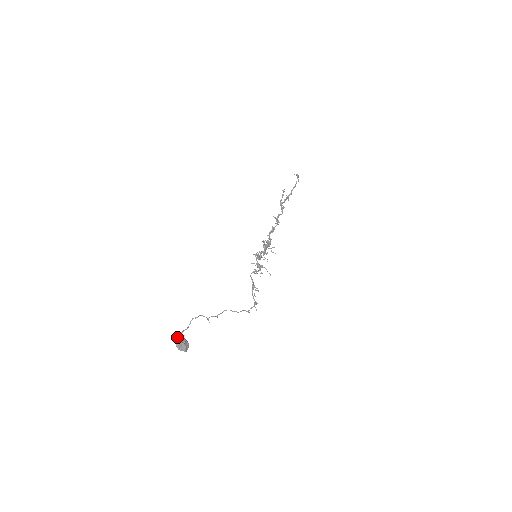
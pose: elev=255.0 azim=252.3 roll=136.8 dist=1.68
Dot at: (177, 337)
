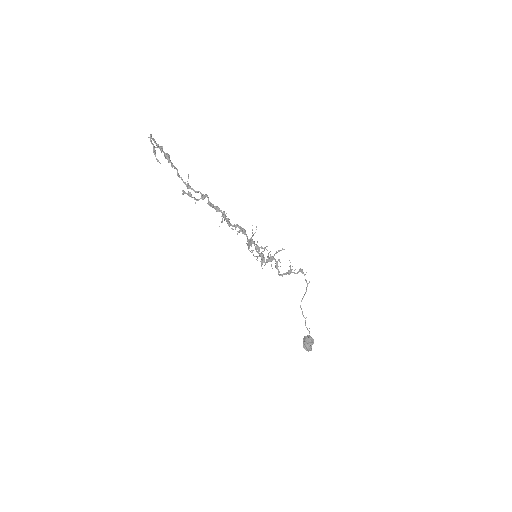
Dot at: occluded
